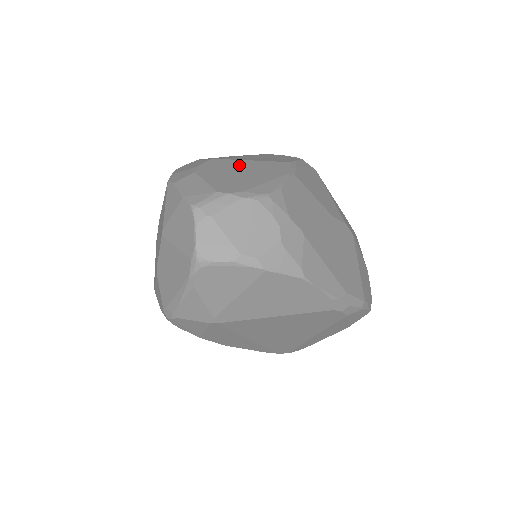
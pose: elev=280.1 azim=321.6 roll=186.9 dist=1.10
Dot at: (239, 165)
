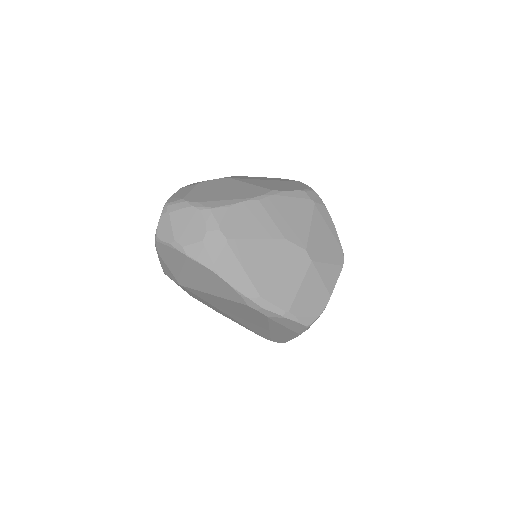
Dot at: (233, 185)
